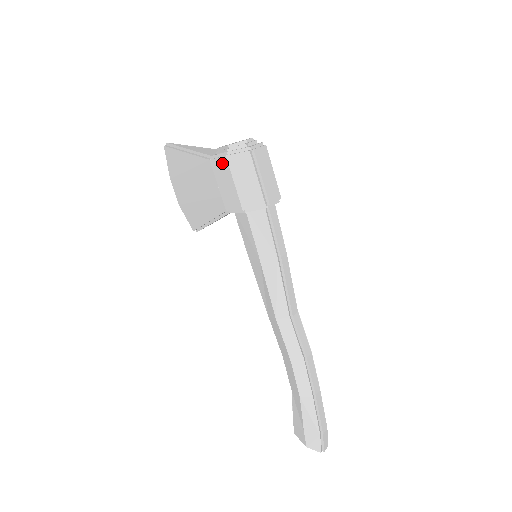
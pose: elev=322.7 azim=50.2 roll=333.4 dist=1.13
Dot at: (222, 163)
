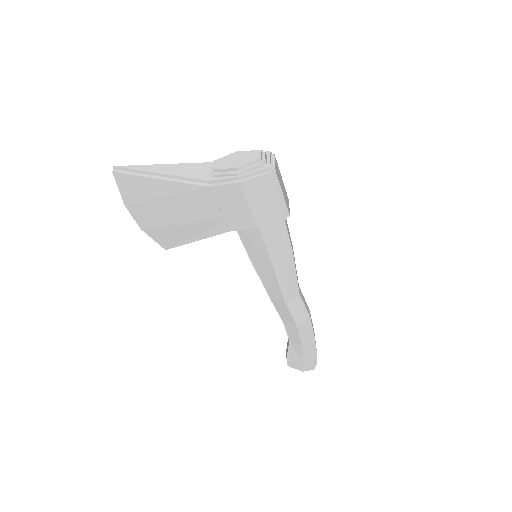
Dot at: (232, 189)
